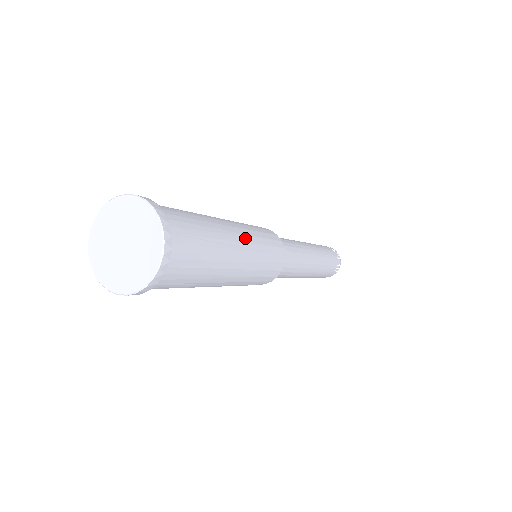
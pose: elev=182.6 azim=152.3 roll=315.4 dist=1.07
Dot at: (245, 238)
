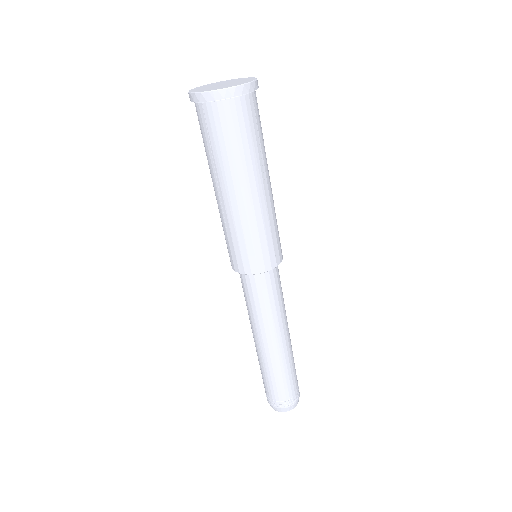
Dot at: occluded
